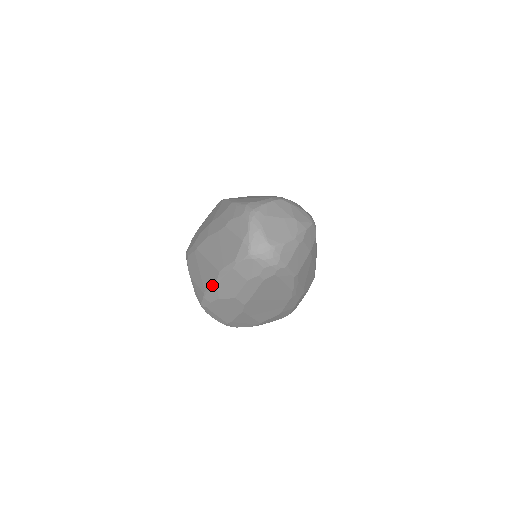
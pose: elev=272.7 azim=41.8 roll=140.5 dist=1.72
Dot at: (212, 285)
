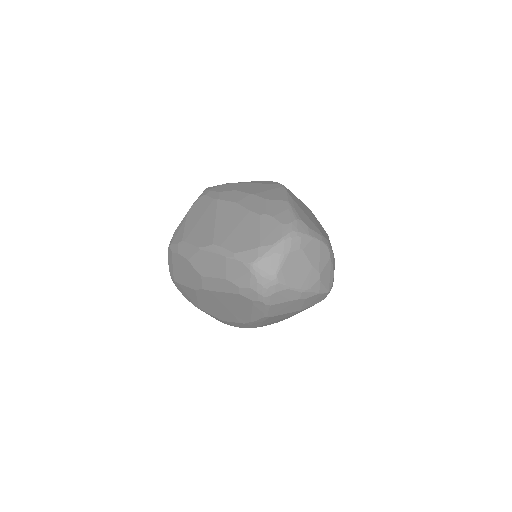
Dot at: (195, 245)
